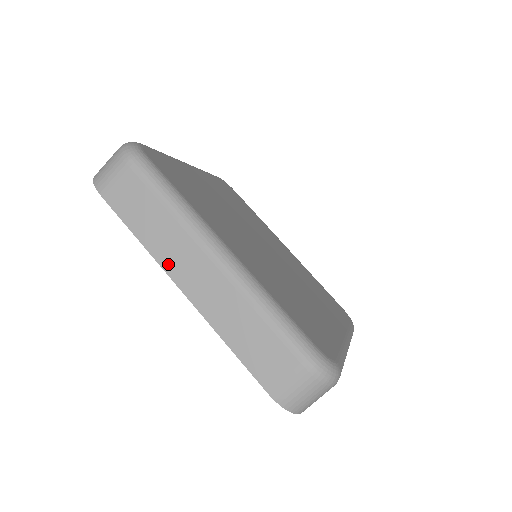
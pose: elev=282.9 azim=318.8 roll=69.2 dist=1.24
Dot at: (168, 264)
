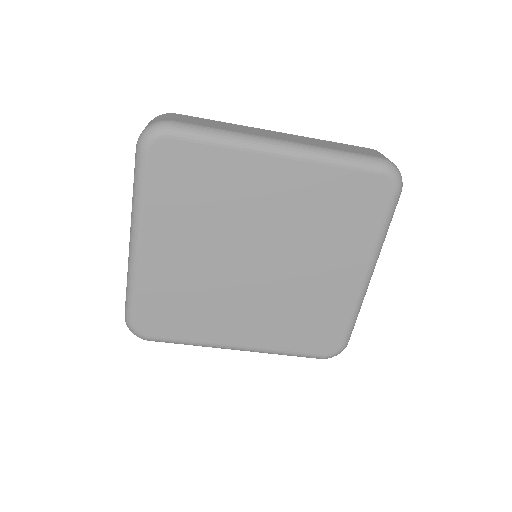
Dot at: occluded
